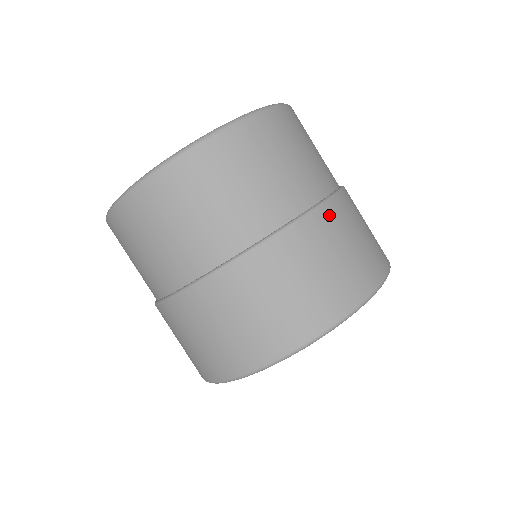
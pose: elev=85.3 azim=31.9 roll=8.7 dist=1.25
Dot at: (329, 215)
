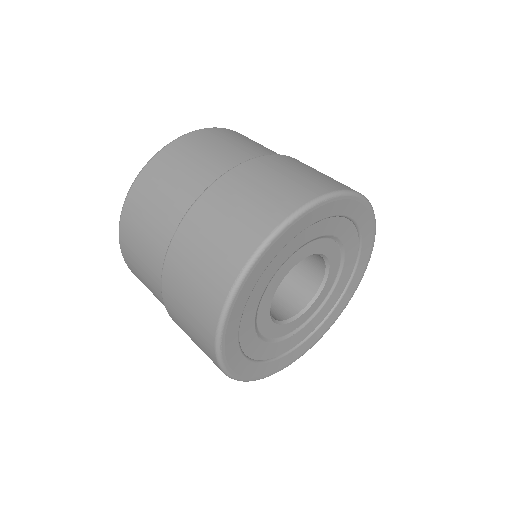
Dot at: occluded
